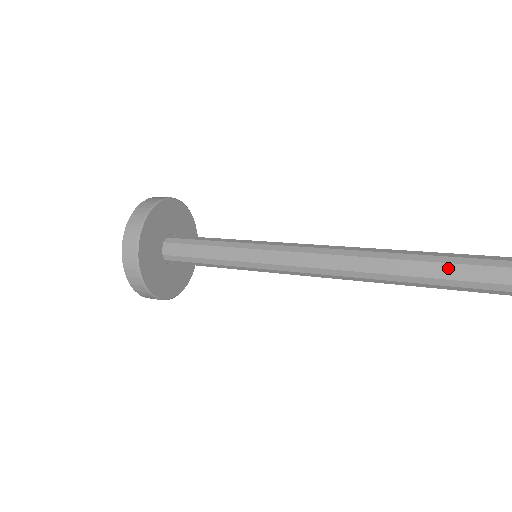
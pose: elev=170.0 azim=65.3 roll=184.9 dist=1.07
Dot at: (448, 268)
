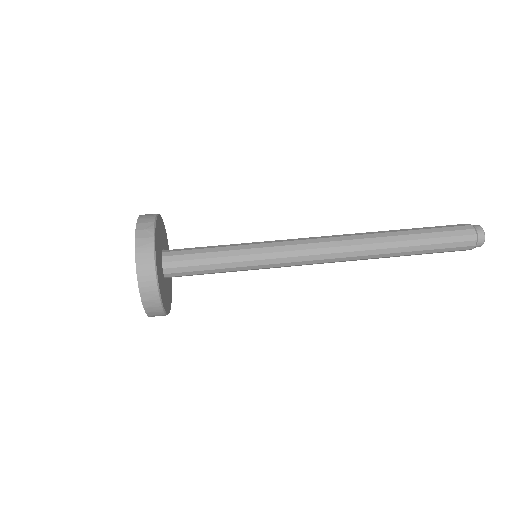
Dot at: occluded
